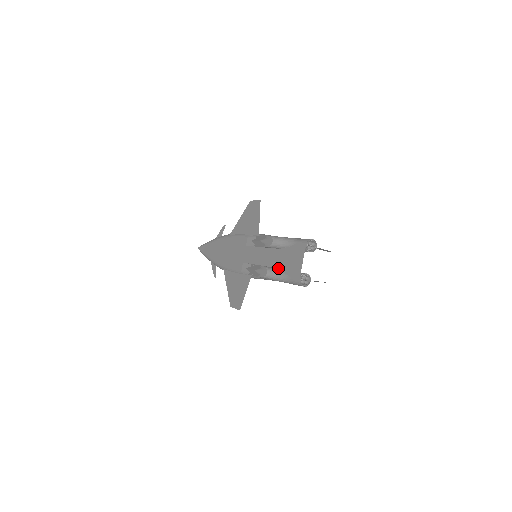
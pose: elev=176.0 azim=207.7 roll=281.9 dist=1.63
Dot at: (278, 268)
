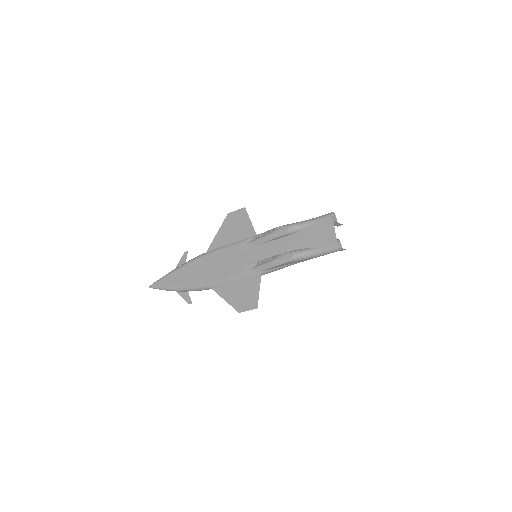
Dot at: (302, 248)
